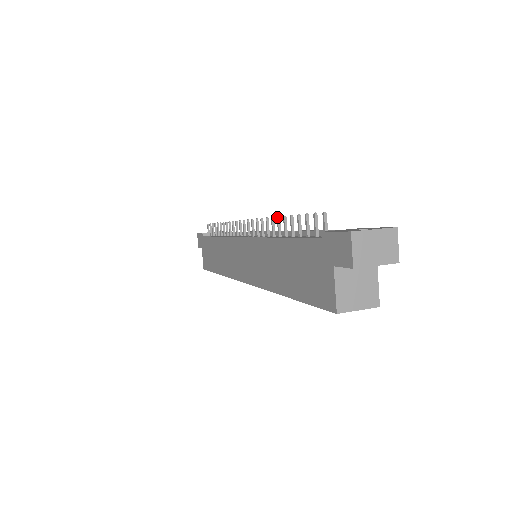
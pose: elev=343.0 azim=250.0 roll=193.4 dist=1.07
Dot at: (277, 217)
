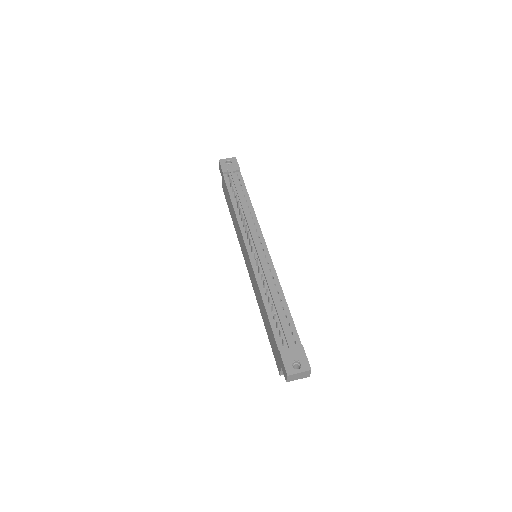
Dot at: (266, 289)
